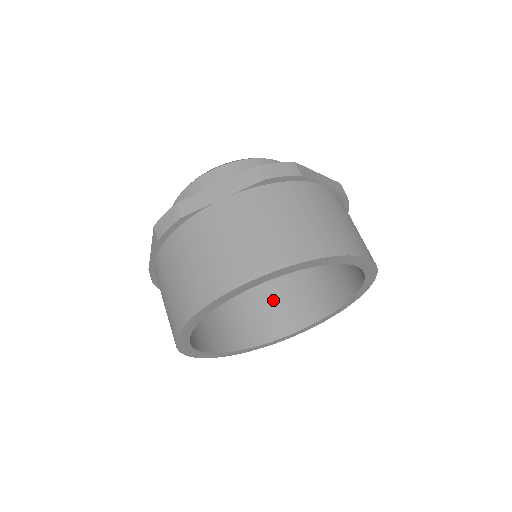
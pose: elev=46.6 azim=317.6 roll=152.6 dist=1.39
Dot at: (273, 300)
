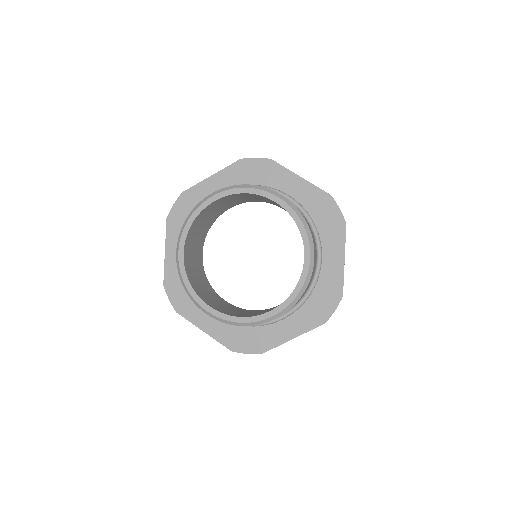
Dot at: occluded
